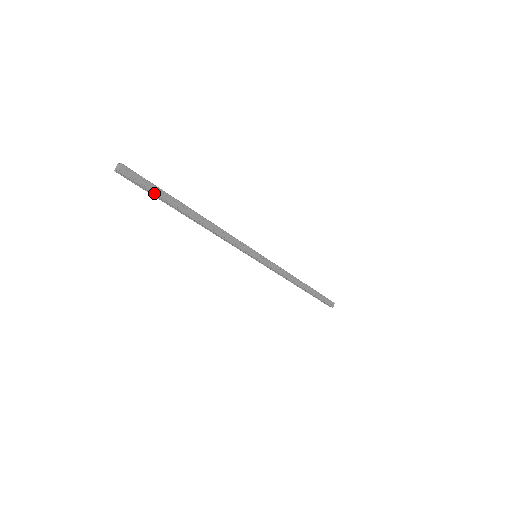
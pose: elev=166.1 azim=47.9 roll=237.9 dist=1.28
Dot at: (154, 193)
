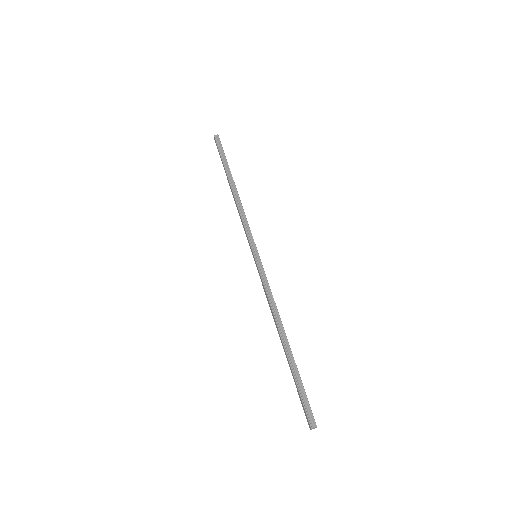
Dot at: (303, 388)
